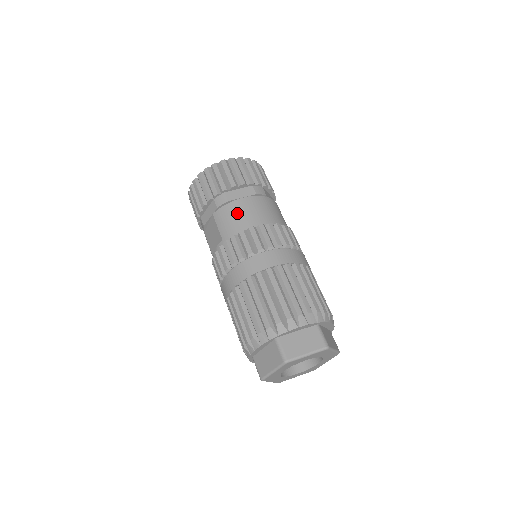
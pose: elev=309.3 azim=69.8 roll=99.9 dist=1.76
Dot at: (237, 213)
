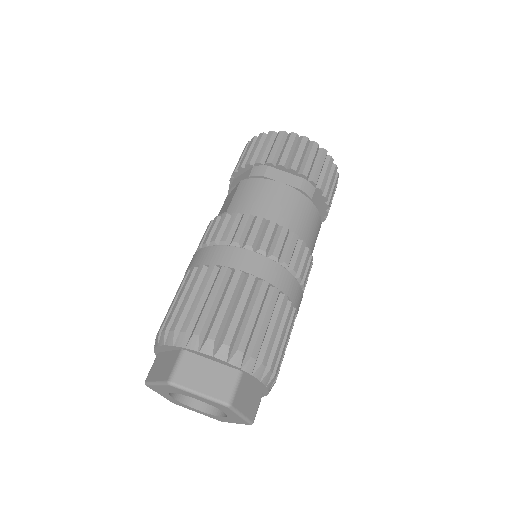
Dot at: (261, 193)
